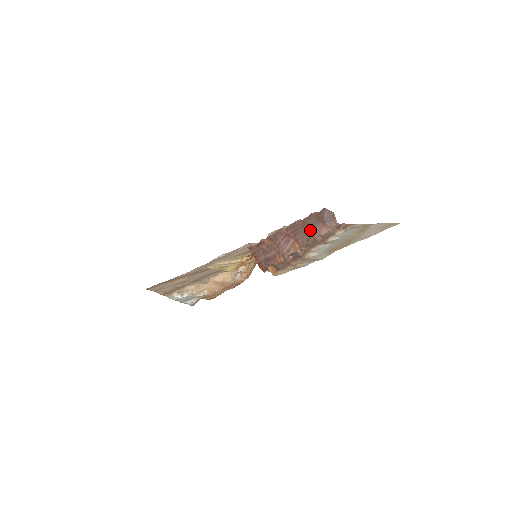
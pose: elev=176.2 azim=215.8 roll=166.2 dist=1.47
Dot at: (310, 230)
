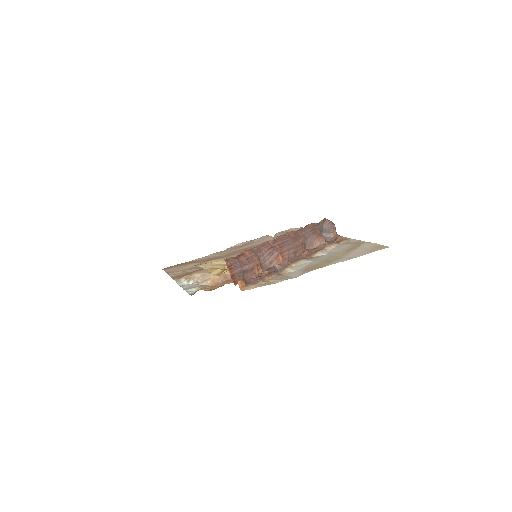
Dot at: (300, 243)
